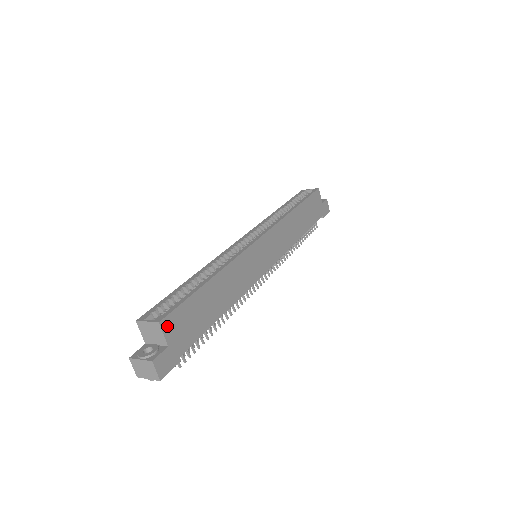
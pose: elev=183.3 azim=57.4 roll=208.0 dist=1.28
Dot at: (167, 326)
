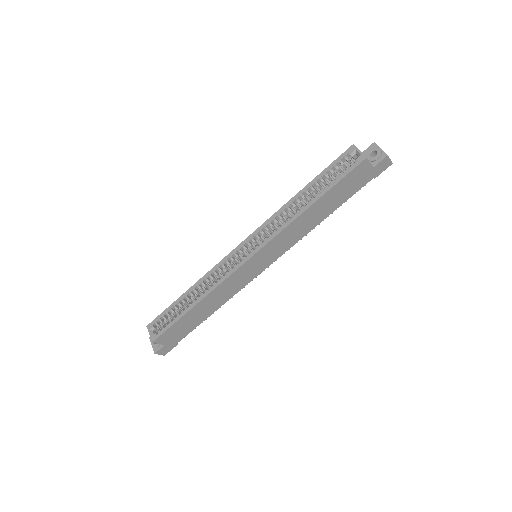
Dot at: (160, 340)
